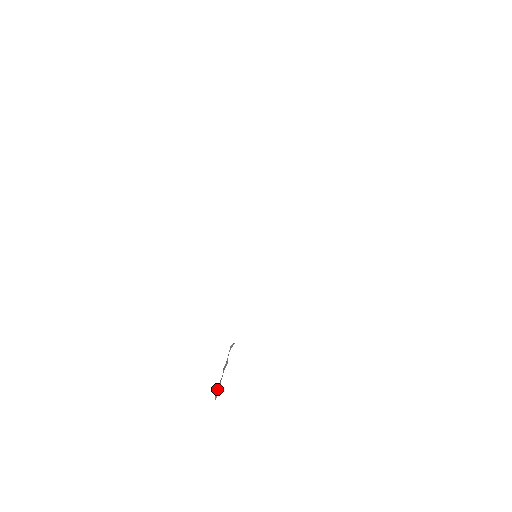
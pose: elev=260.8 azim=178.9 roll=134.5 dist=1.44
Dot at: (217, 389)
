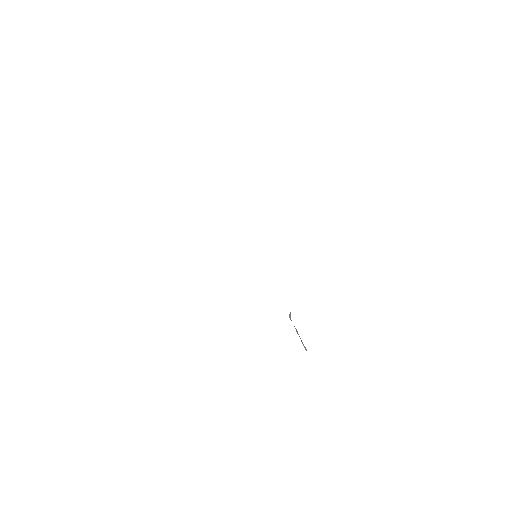
Dot at: (303, 345)
